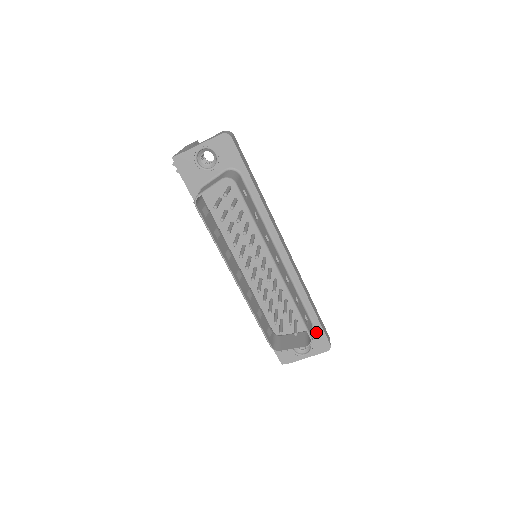
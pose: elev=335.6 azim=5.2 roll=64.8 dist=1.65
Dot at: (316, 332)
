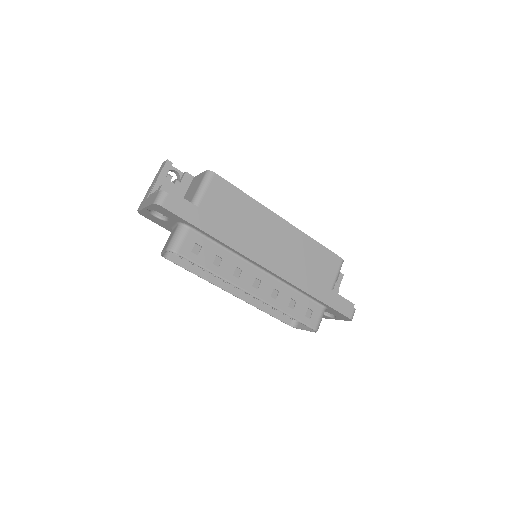
Dot at: (332, 311)
